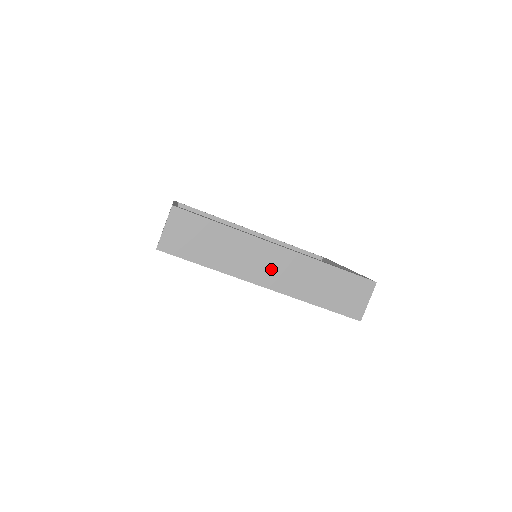
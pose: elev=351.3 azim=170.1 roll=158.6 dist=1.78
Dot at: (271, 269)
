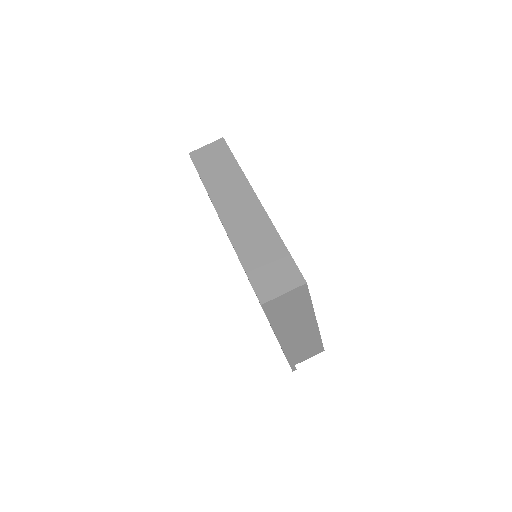
Dot at: (237, 210)
